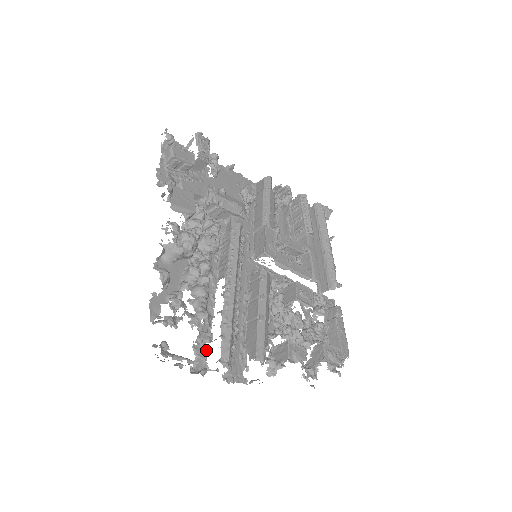
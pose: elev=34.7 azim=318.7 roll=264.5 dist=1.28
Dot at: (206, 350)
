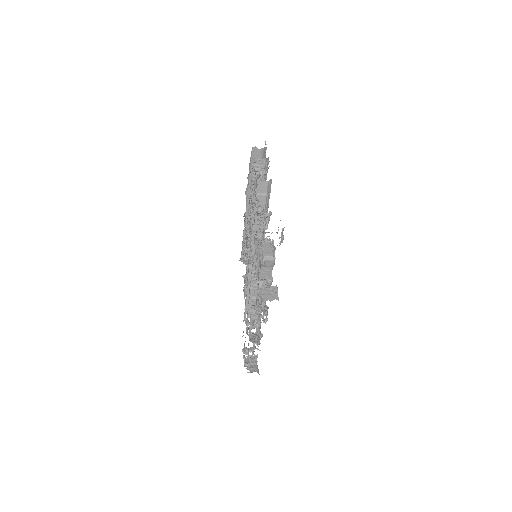
Dot at: occluded
